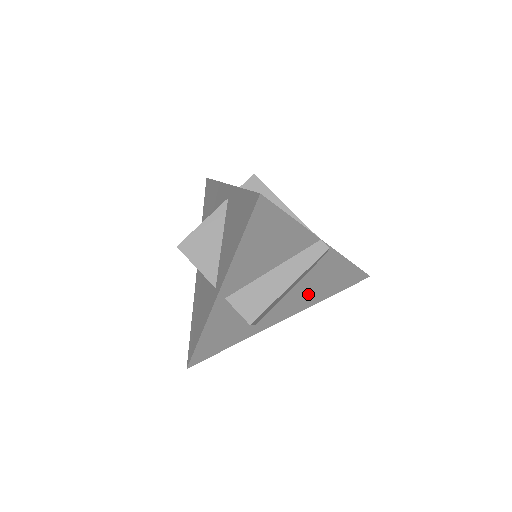
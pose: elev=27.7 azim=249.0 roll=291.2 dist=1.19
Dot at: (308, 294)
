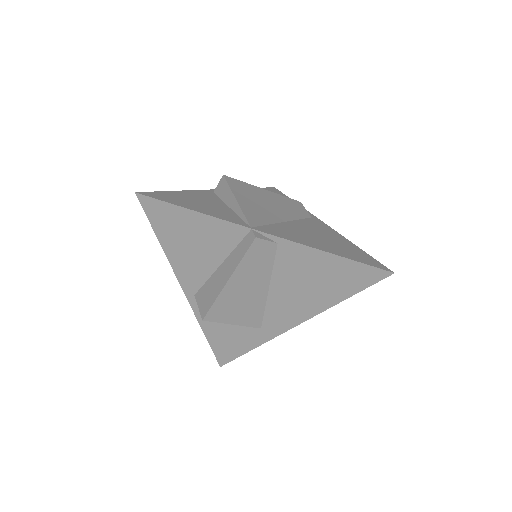
Dot at: (303, 295)
